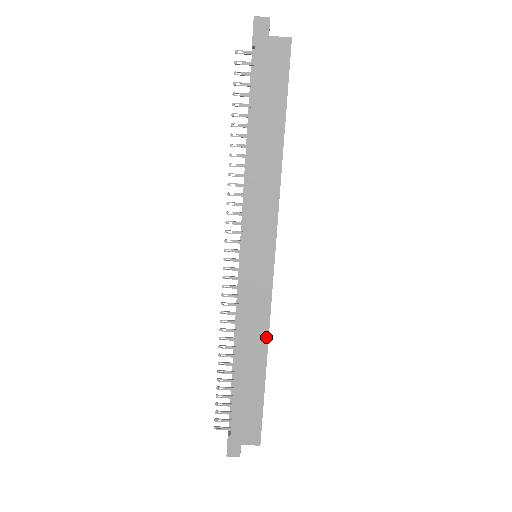
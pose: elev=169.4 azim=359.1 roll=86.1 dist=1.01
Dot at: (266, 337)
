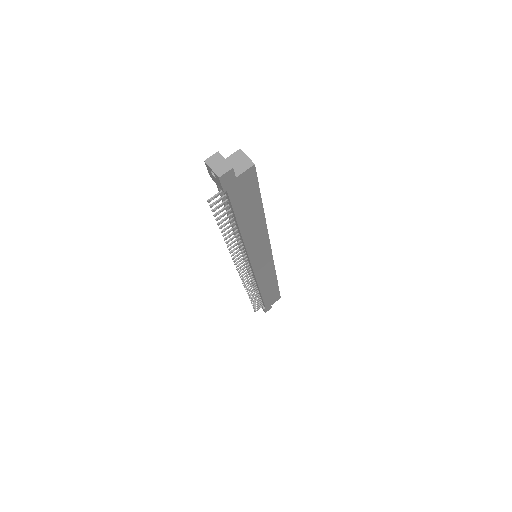
Dot at: (275, 275)
